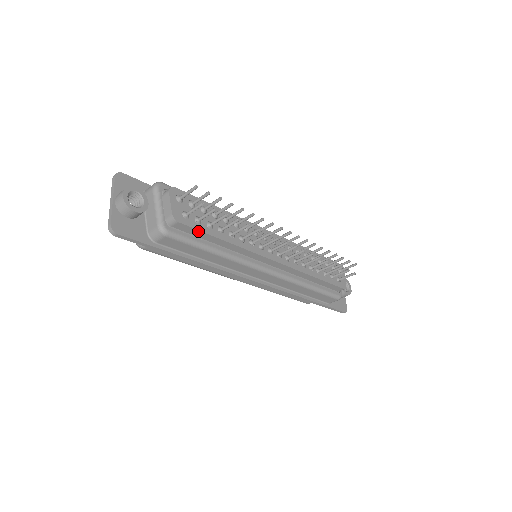
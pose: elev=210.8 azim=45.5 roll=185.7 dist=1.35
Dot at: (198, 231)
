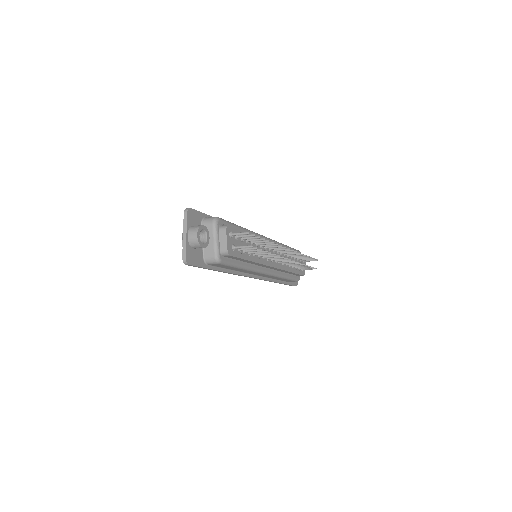
Dot at: (238, 258)
